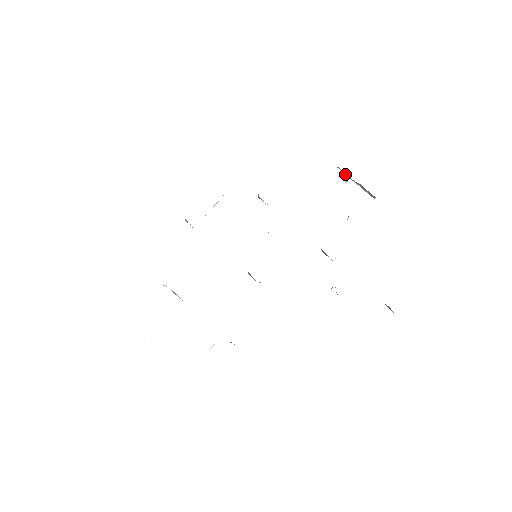
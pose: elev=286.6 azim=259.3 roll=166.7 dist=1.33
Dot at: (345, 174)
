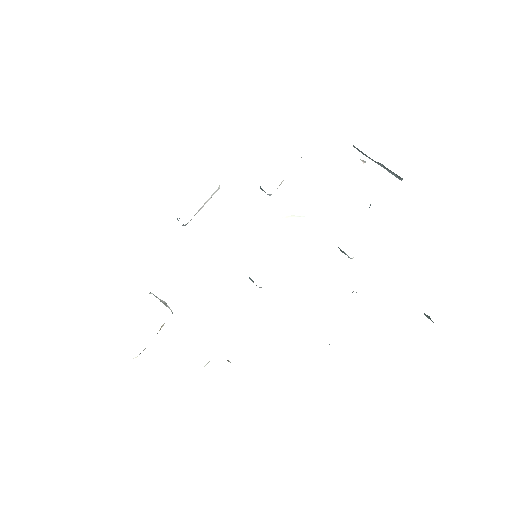
Dot at: (363, 154)
